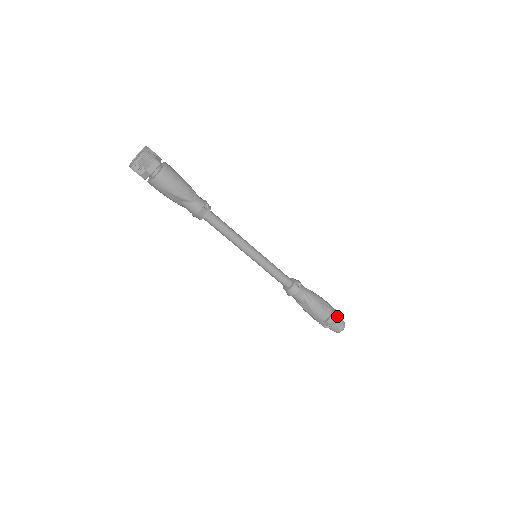
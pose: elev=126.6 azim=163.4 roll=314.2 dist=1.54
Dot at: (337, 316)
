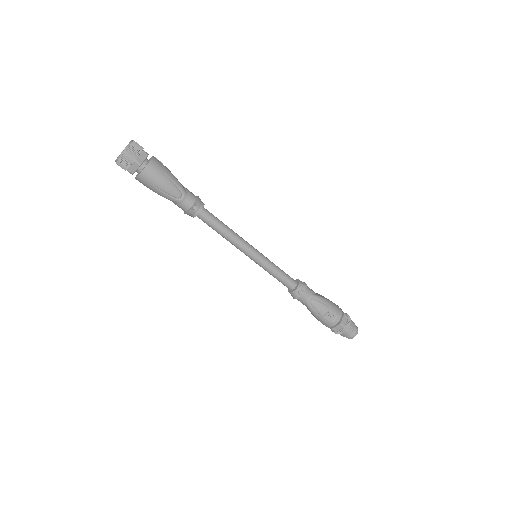
Dot at: (345, 327)
